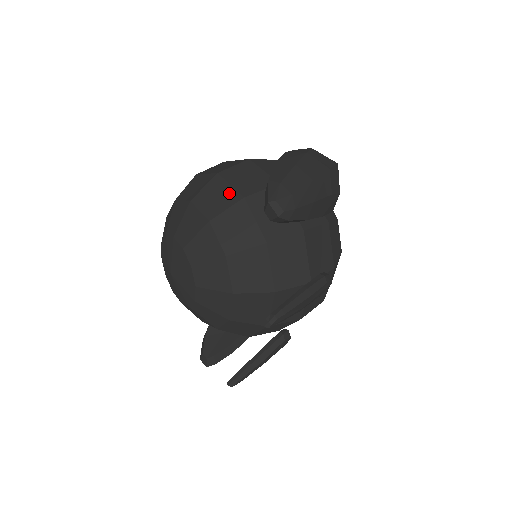
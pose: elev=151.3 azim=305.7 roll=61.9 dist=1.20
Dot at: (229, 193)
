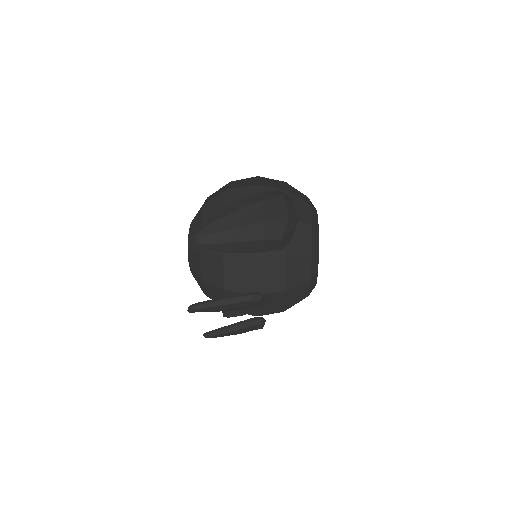
Dot at: (221, 209)
